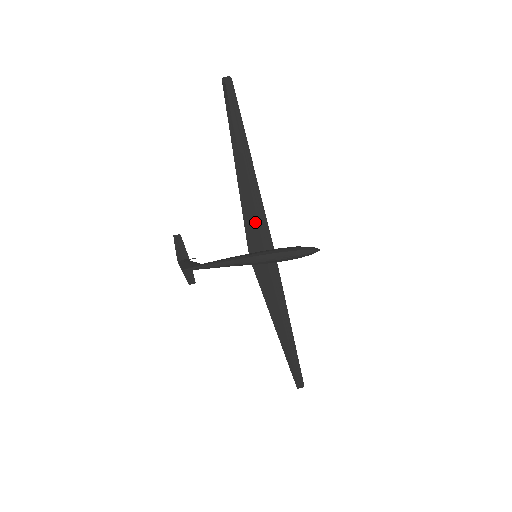
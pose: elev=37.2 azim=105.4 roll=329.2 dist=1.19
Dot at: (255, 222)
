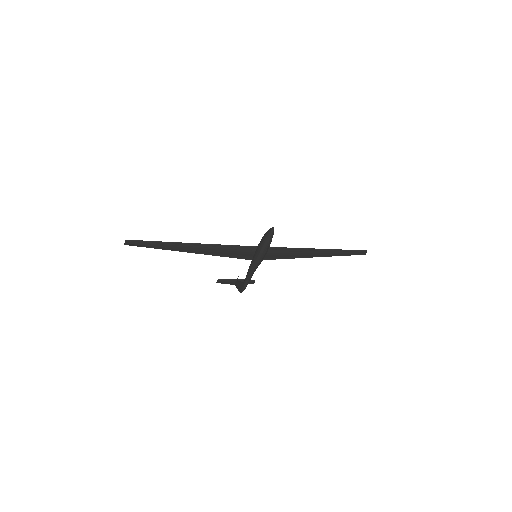
Dot at: (232, 252)
